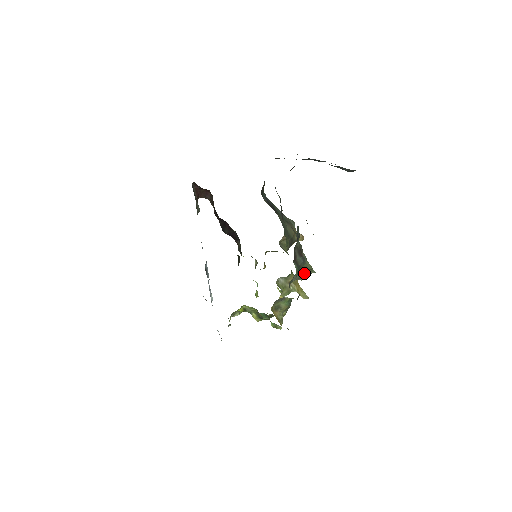
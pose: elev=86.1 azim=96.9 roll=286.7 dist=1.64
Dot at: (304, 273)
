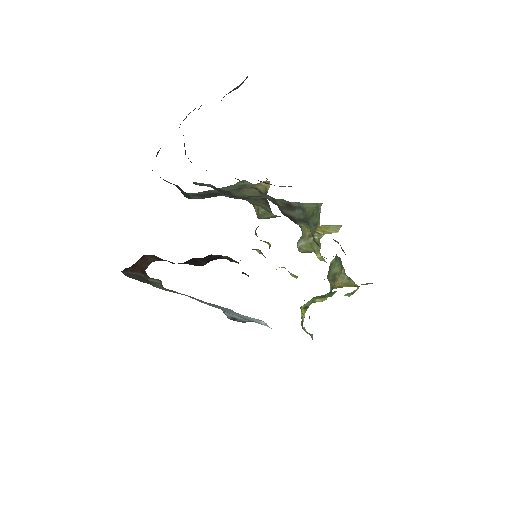
Dot at: (314, 217)
